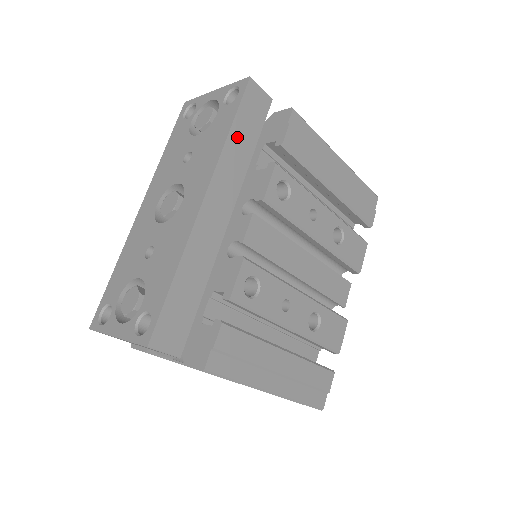
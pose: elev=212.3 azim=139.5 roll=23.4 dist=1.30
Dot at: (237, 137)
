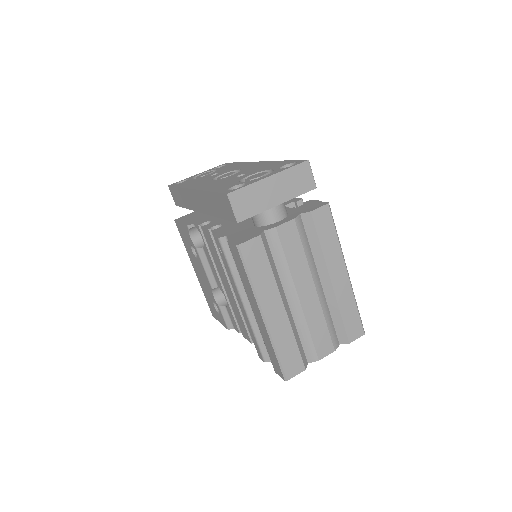
Dot at: occluded
